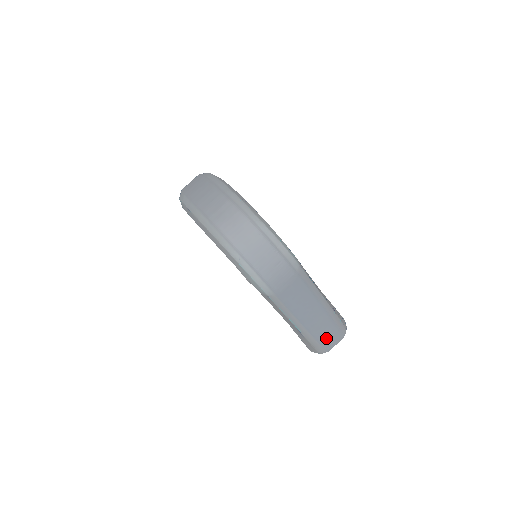
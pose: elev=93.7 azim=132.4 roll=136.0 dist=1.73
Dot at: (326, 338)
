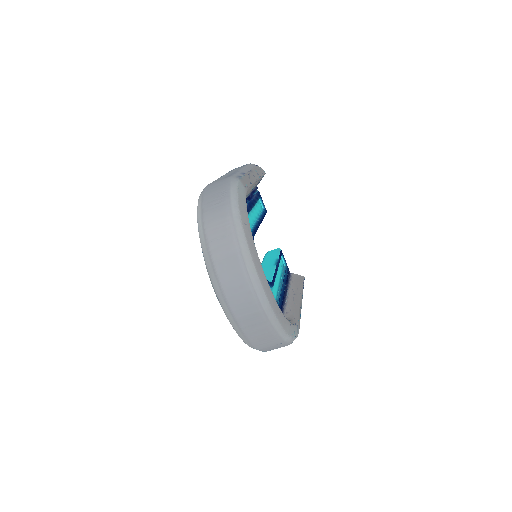
Dot at: occluded
